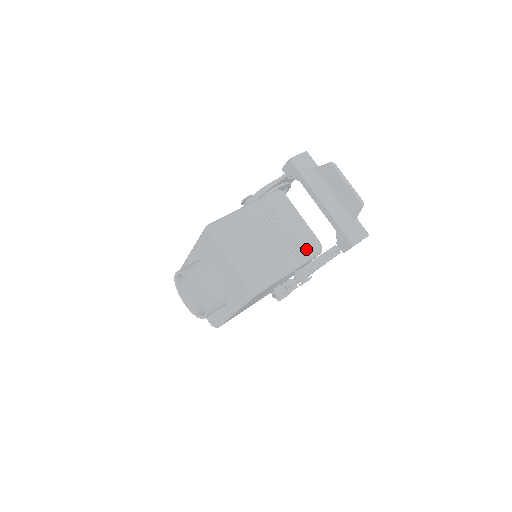
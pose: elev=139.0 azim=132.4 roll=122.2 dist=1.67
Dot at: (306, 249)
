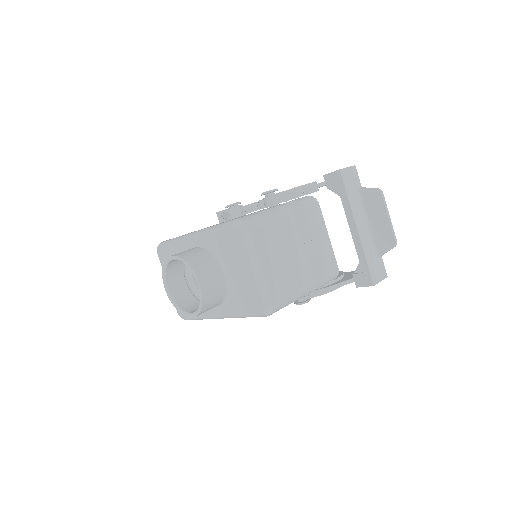
Dot at: (326, 274)
